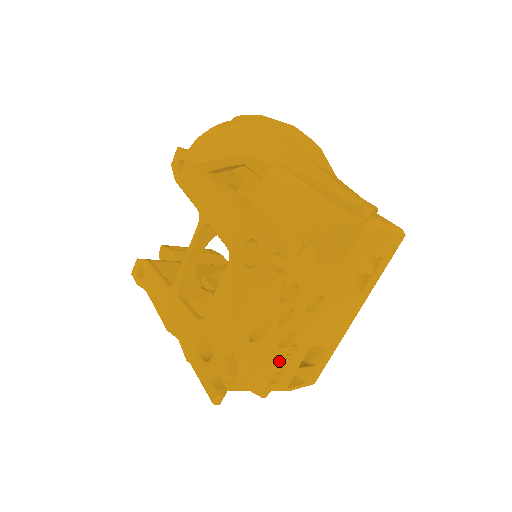
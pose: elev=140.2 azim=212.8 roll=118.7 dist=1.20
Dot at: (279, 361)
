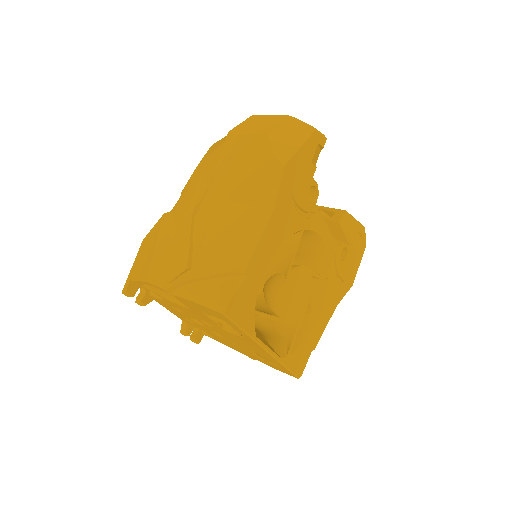
Dot at: (231, 343)
